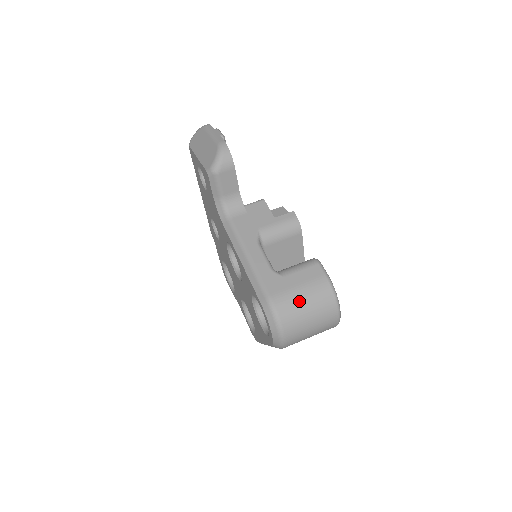
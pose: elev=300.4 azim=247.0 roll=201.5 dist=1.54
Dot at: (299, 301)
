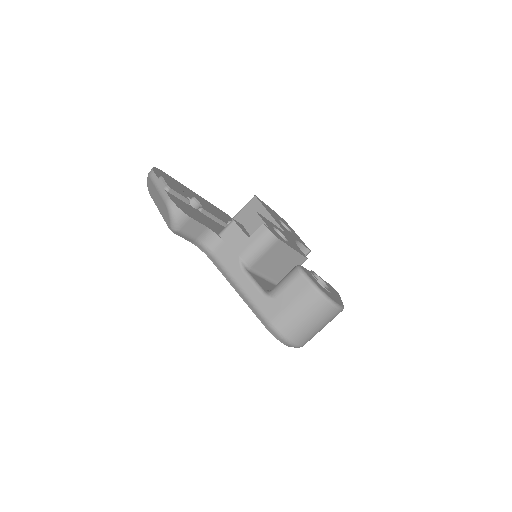
Dot at: (295, 317)
